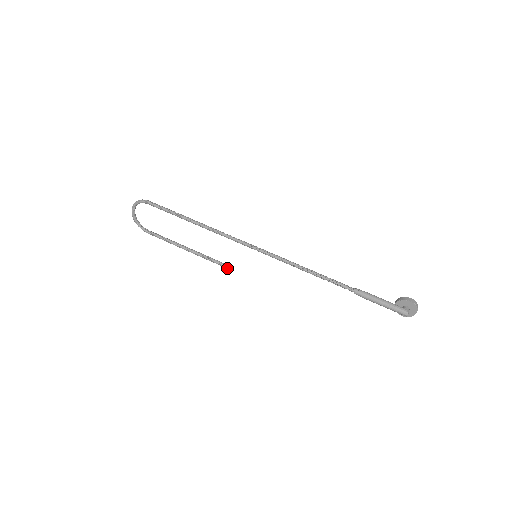
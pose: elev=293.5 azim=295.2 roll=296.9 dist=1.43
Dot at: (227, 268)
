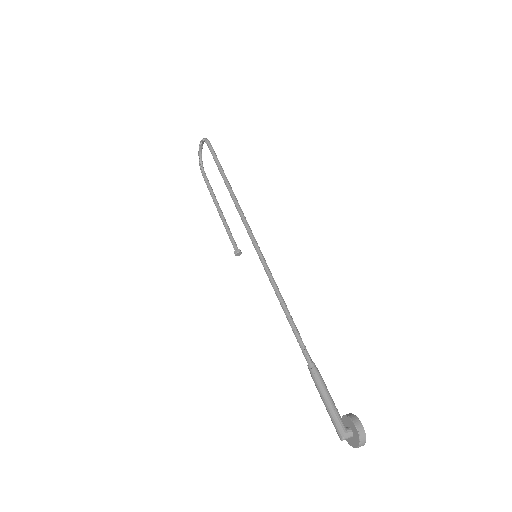
Dot at: (235, 252)
